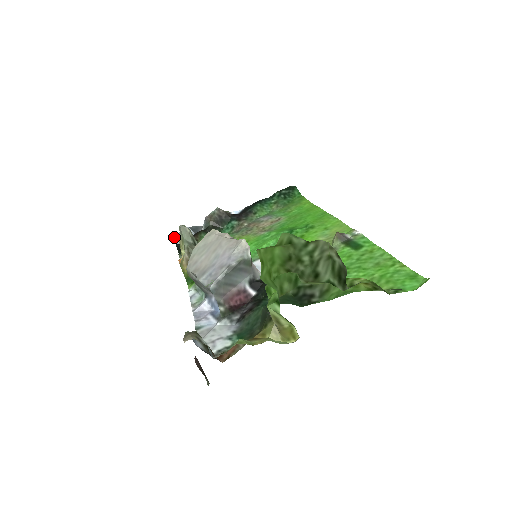
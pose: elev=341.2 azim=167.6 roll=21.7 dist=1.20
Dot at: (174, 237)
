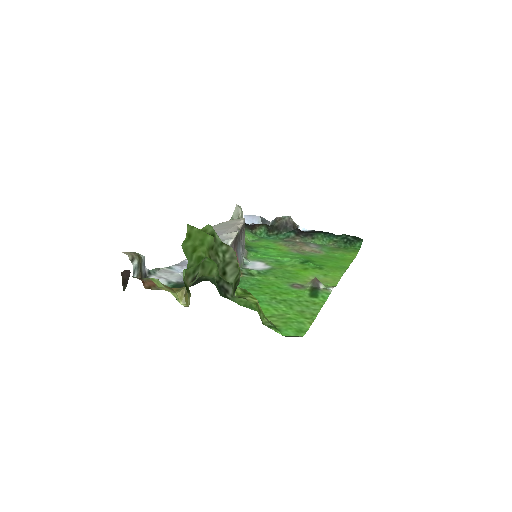
Dot at: (245, 216)
